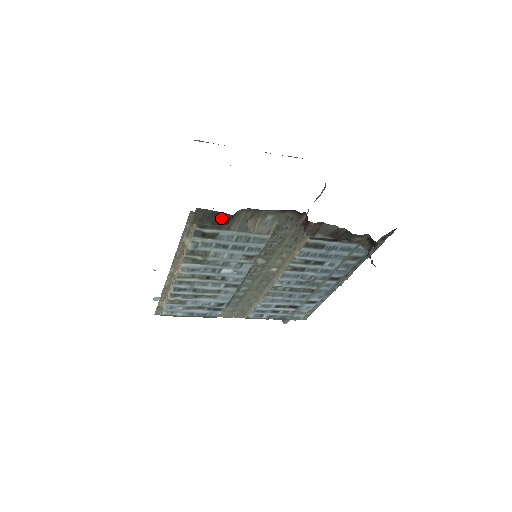
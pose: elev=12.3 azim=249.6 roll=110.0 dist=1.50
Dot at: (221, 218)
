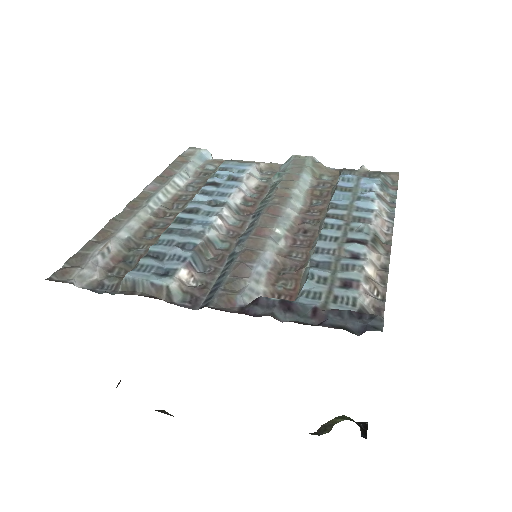
Dot at: occluded
